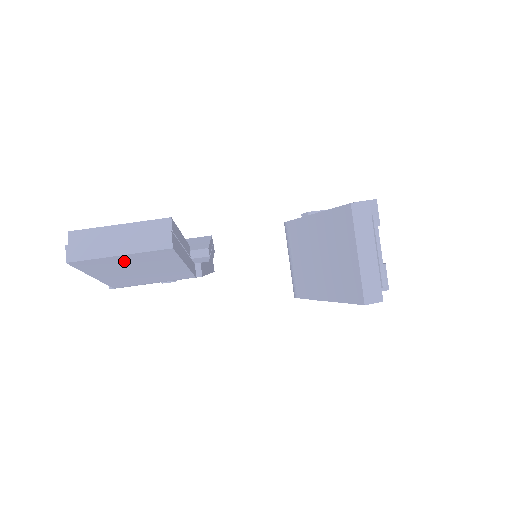
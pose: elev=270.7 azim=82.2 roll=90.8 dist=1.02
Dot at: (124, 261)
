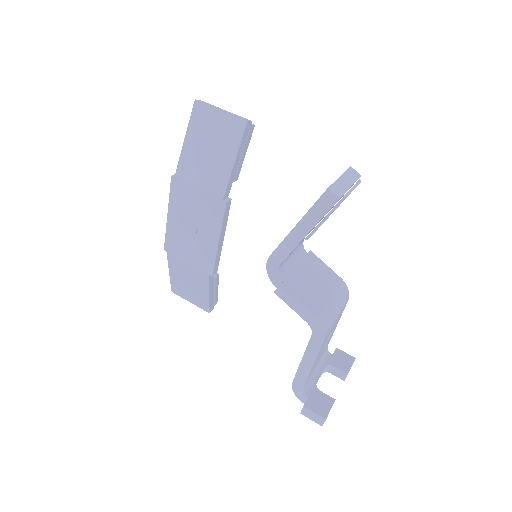
Dot at: (216, 122)
